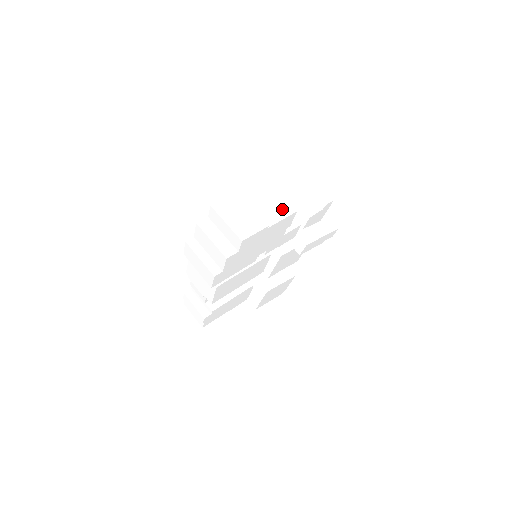
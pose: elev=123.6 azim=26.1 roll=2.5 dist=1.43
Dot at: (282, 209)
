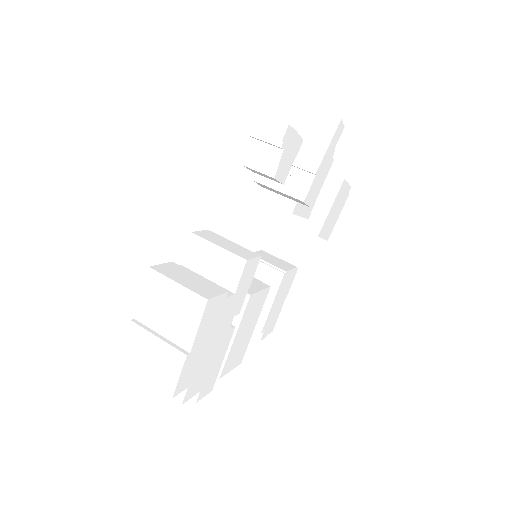
Dot at: (189, 309)
